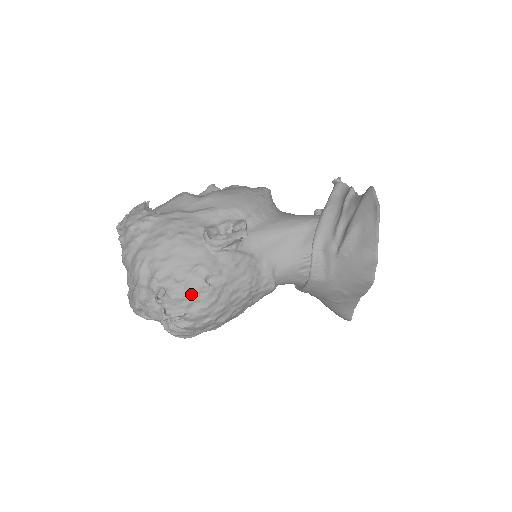
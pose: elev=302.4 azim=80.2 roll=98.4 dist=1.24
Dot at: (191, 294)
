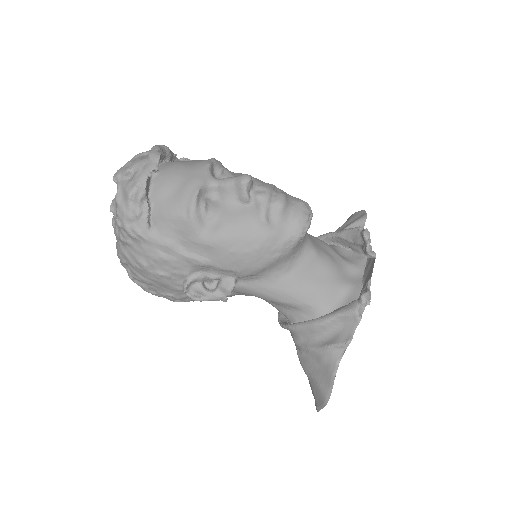
Dot at: (162, 296)
